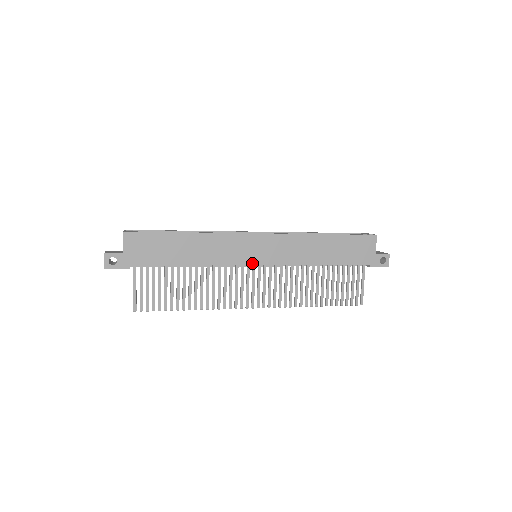
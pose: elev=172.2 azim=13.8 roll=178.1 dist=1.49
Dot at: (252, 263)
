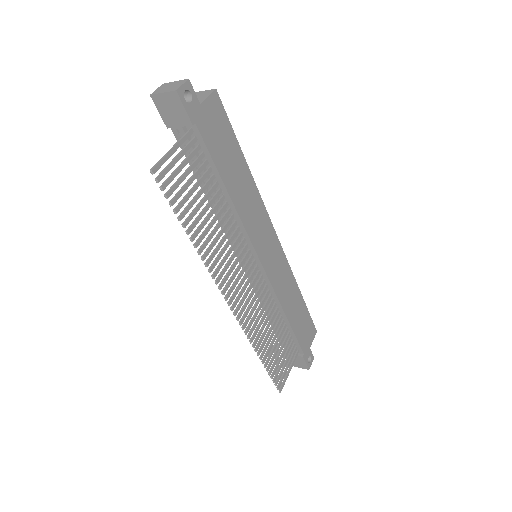
Dot at: (260, 256)
